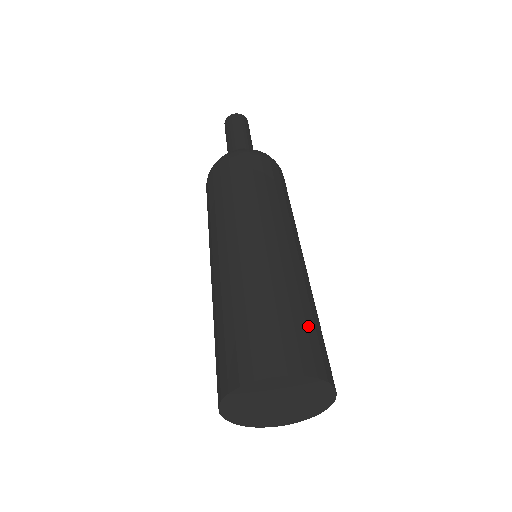
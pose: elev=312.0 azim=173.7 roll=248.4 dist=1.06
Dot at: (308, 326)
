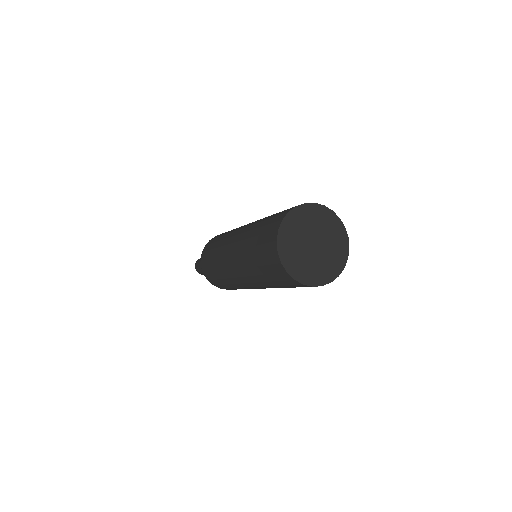
Dot at: occluded
